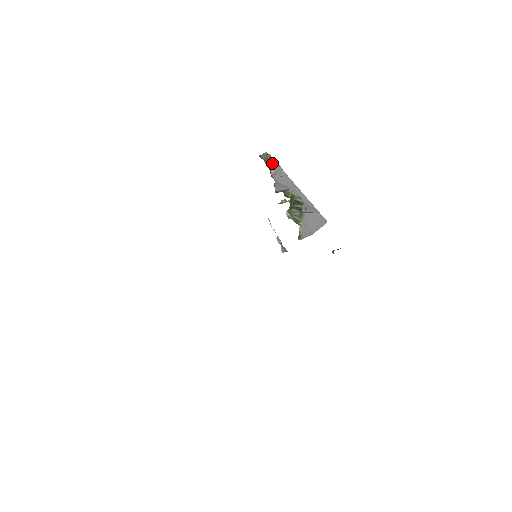
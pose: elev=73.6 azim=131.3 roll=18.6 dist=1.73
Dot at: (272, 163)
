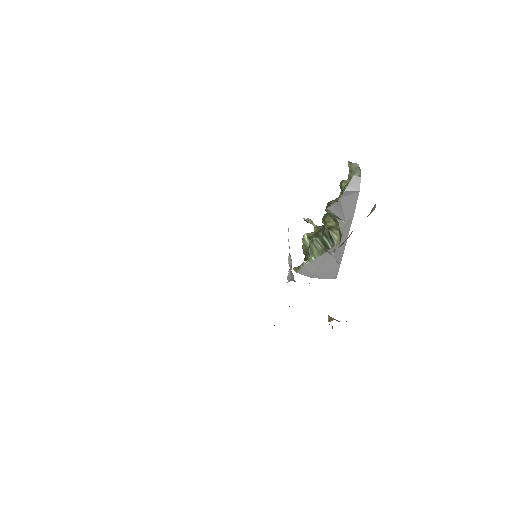
Dot at: (356, 181)
